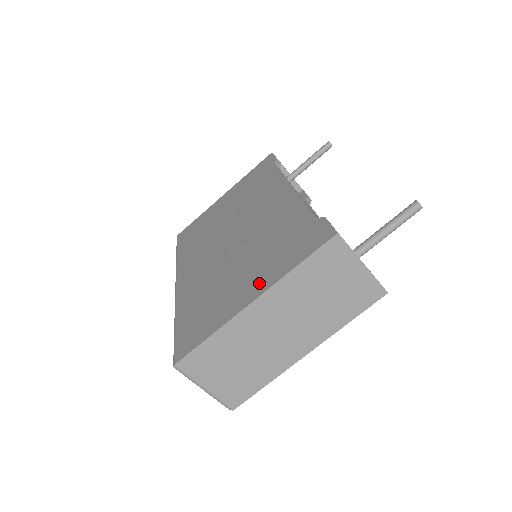
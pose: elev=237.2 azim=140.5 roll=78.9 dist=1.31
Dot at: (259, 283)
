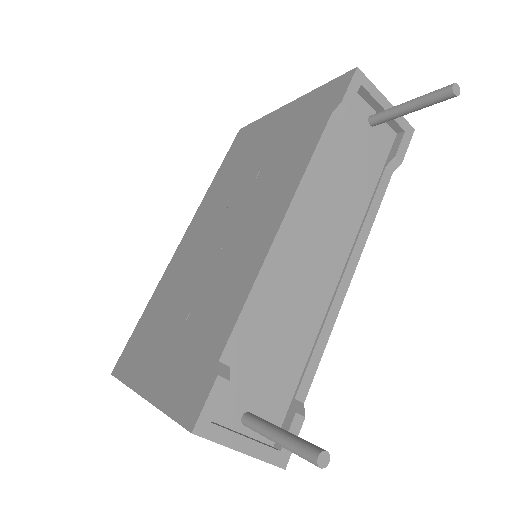
Dot at: (157, 378)
